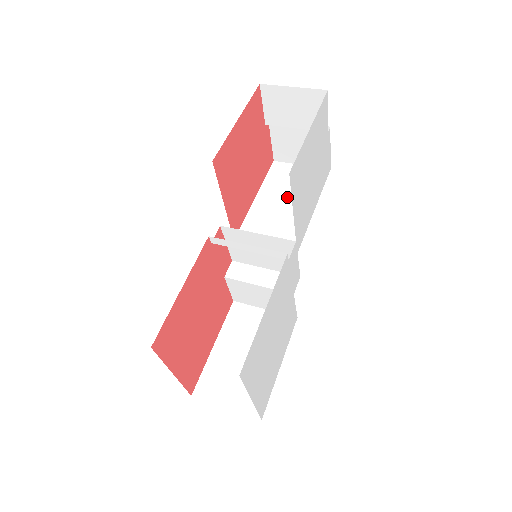
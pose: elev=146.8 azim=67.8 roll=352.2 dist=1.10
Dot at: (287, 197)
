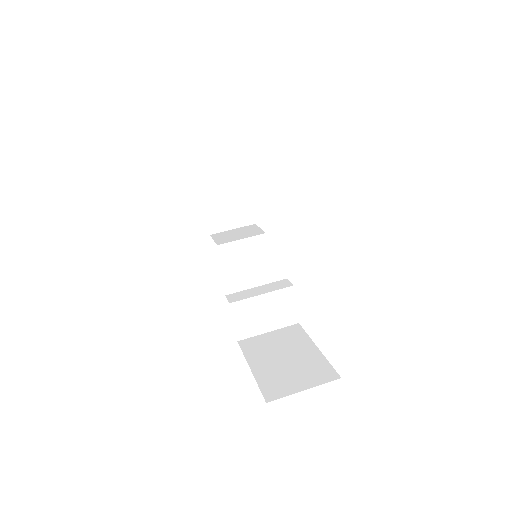
Dot at: occluded
